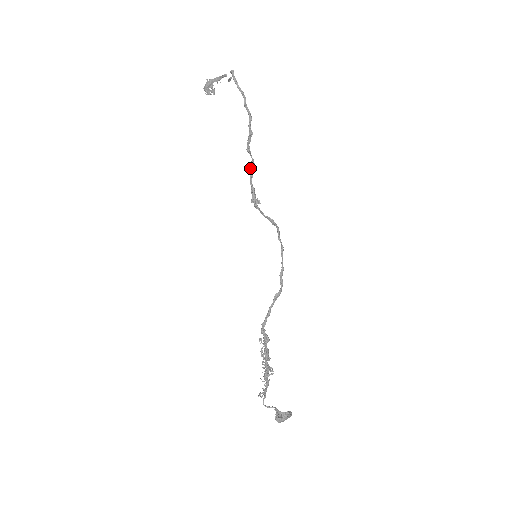
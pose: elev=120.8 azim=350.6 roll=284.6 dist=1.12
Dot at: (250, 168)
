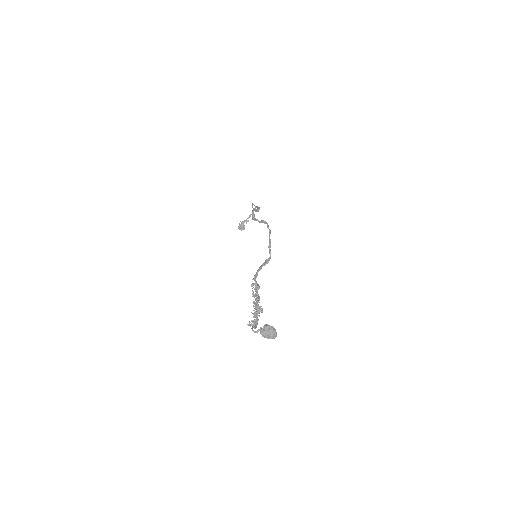
Dot at: (253, 209)
